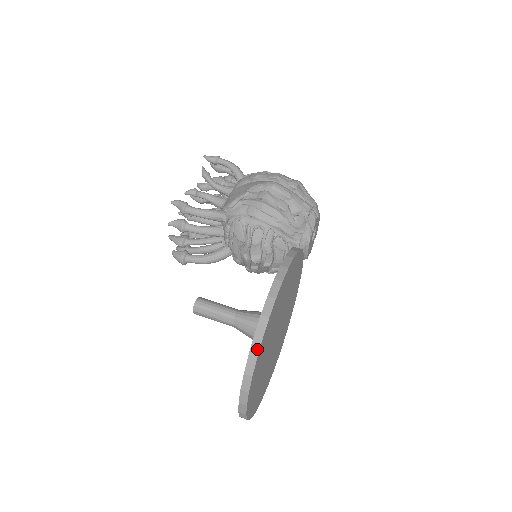
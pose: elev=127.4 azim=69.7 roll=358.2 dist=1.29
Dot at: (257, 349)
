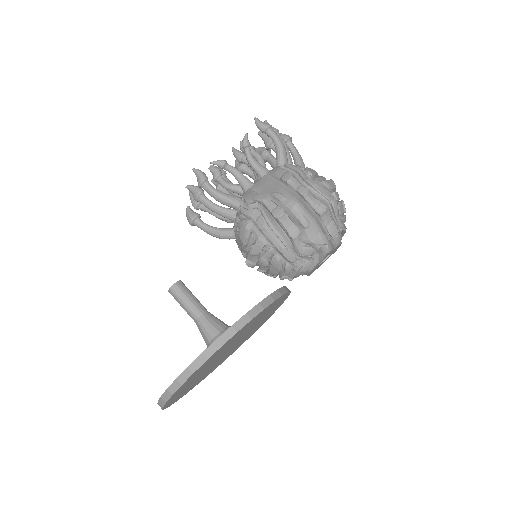
Dot at: (174, 390)
